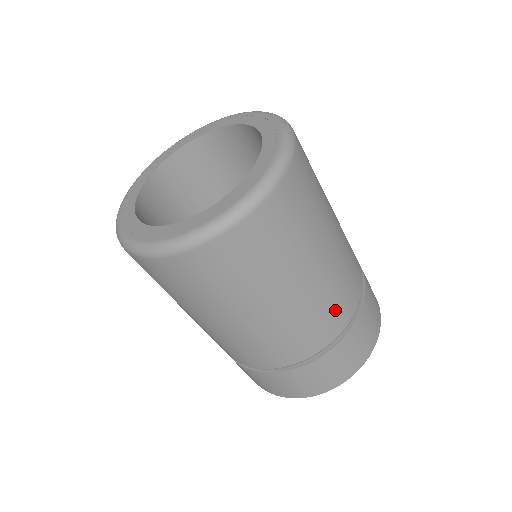
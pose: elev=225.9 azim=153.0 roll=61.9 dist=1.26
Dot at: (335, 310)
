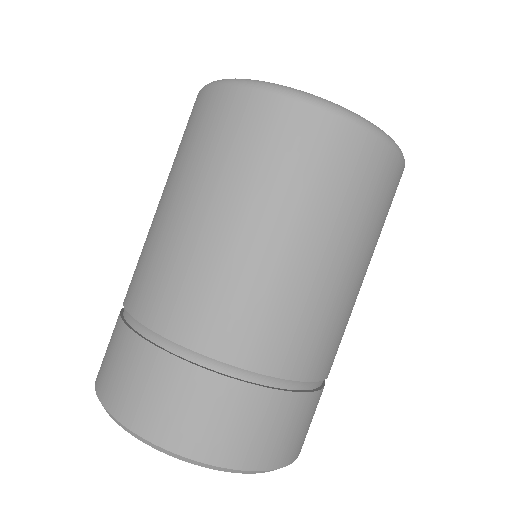
Dot at: (334, 343)
